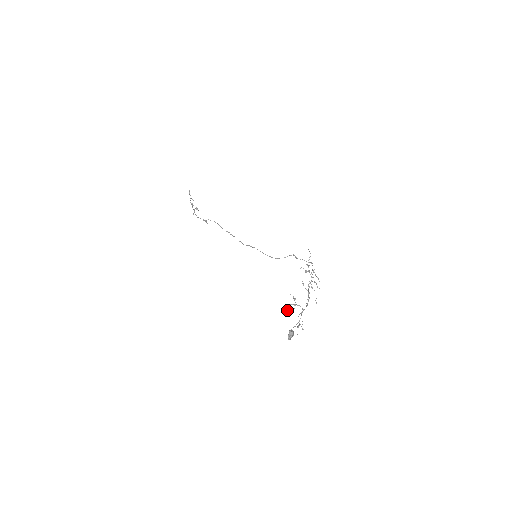
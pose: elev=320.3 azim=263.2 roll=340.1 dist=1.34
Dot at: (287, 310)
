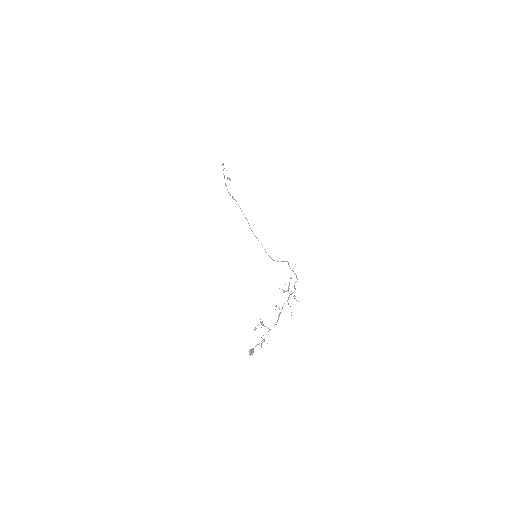
Dot at: (256, 328)
